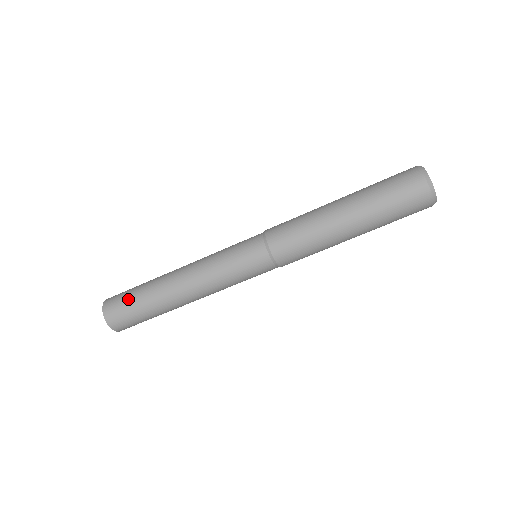
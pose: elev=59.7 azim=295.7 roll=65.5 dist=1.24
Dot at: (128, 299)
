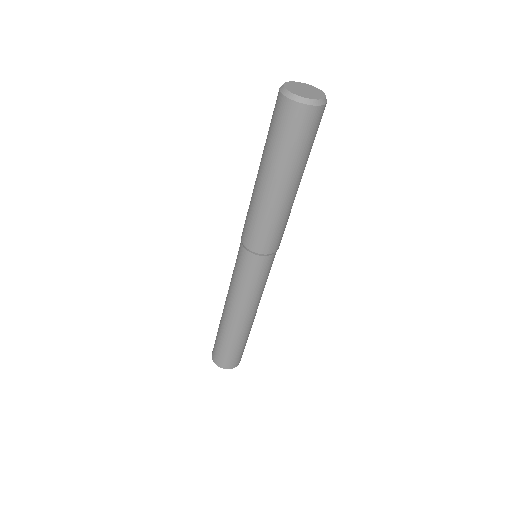
Dot at: (217, 345)
